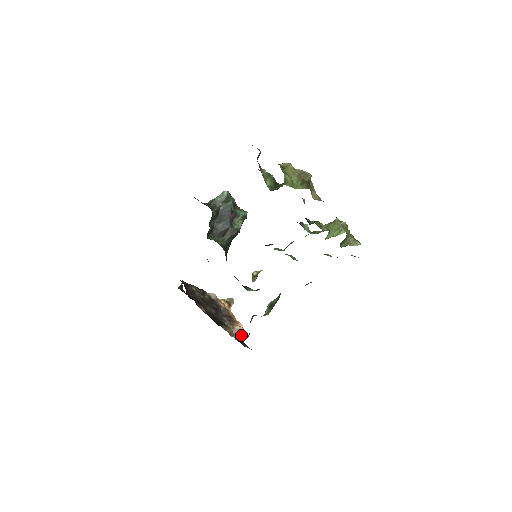
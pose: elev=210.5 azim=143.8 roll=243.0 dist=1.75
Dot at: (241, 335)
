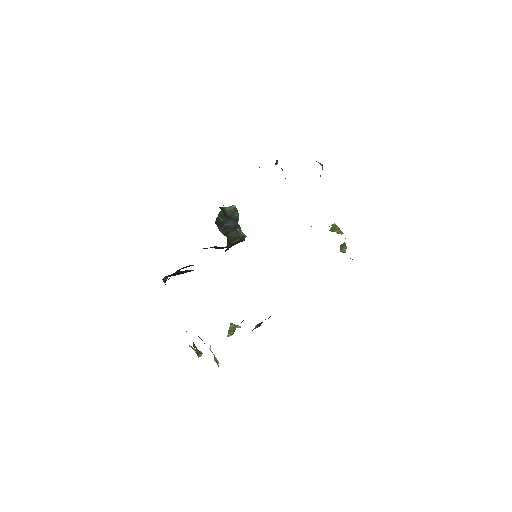
Dot at: (217, 362)
